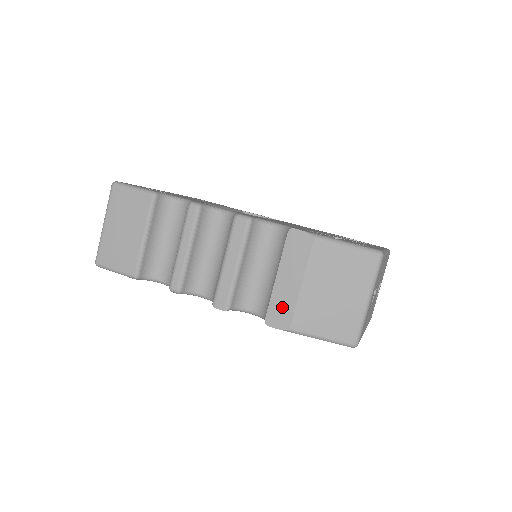
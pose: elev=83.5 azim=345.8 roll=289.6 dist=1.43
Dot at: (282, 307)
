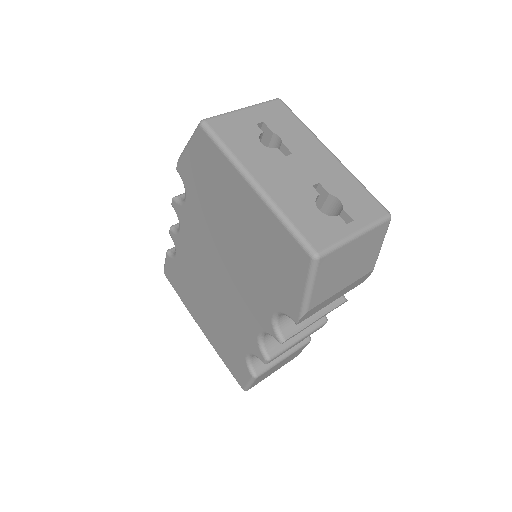
Dot at: occluded
